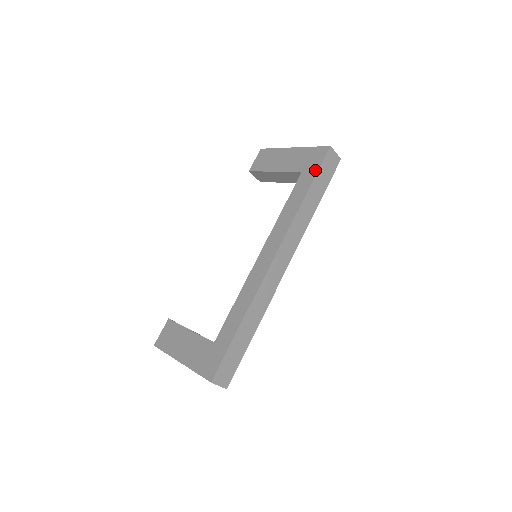
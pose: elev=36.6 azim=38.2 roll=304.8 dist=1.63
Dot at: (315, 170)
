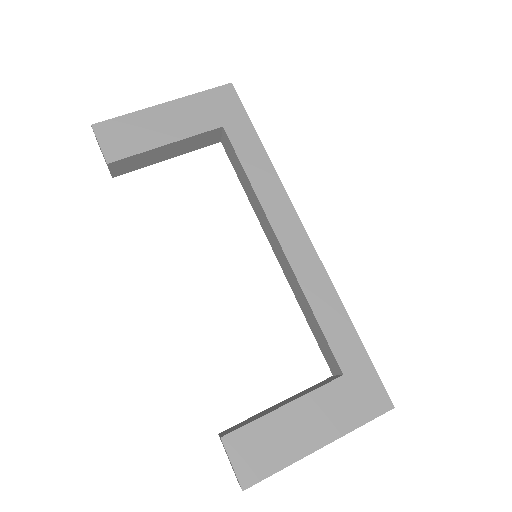
Dot at: (243, 116)
